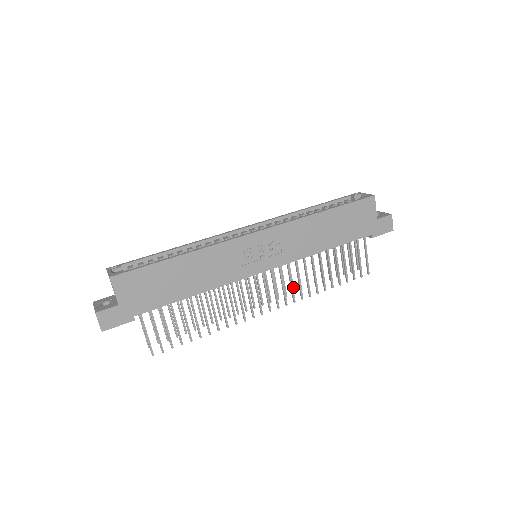
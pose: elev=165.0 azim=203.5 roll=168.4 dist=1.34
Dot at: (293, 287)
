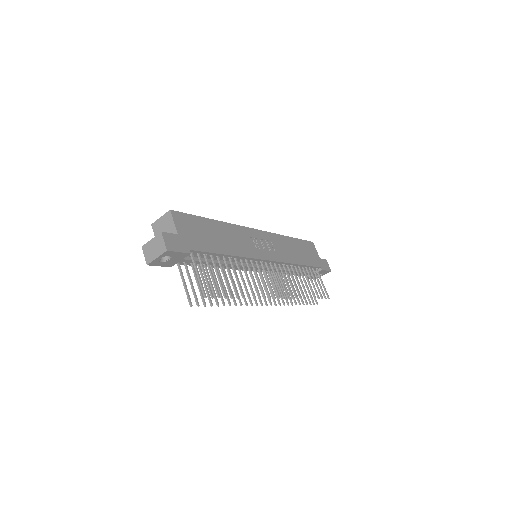
Dot at: occluded
